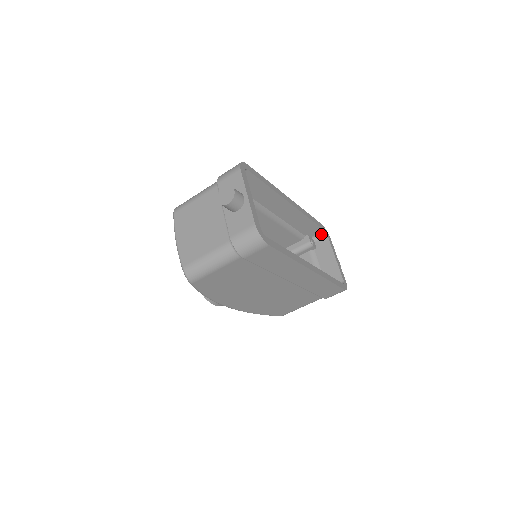
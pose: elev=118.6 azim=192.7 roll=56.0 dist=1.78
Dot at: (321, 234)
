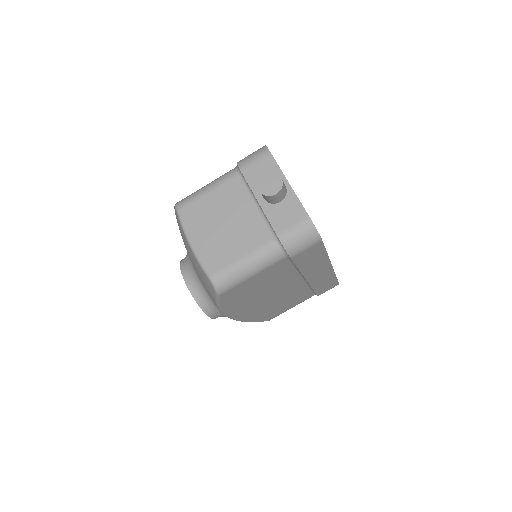
Dot at: occluded
